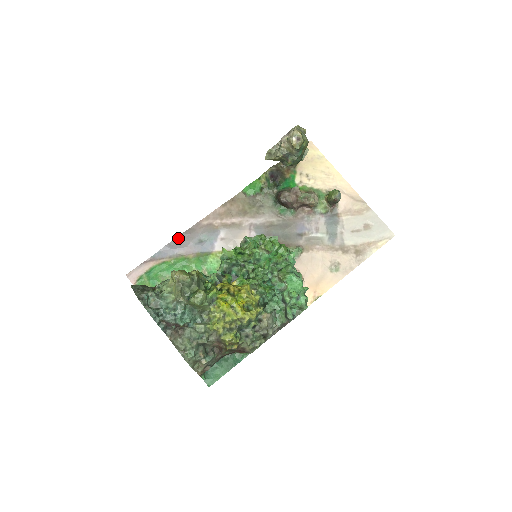
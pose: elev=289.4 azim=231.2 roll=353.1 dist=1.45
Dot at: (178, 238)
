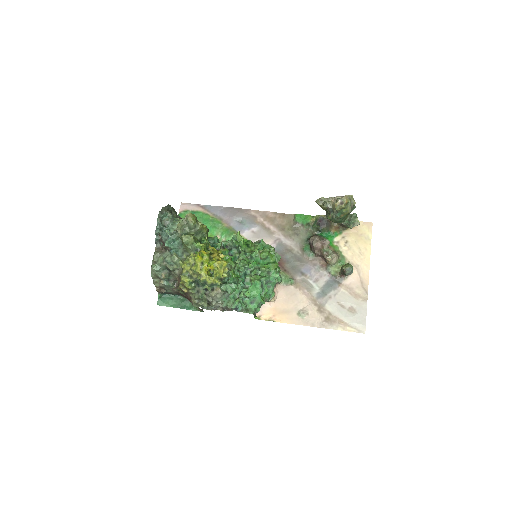
Dot at: (229, 208)
